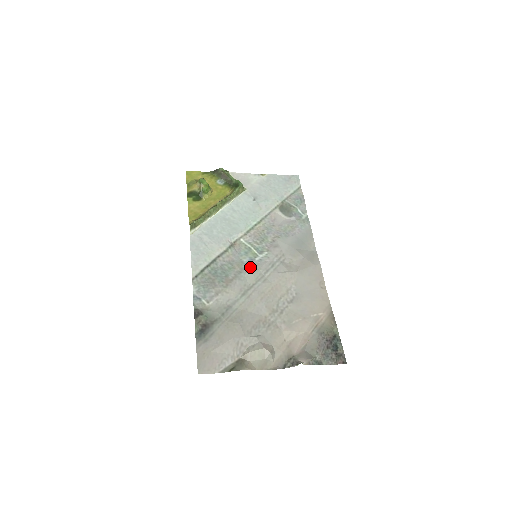
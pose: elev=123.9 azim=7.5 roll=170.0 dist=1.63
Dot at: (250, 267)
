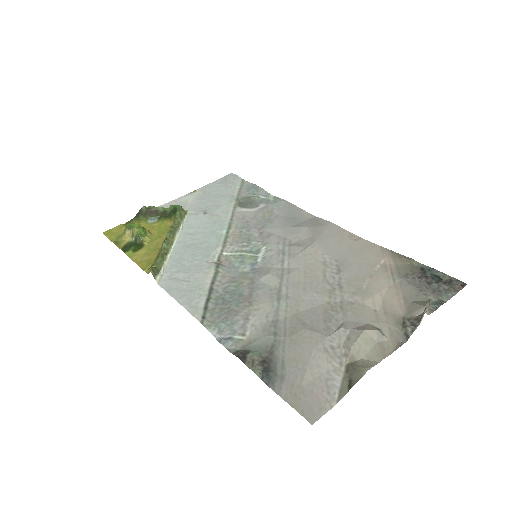
Dot at: (259, 272)
